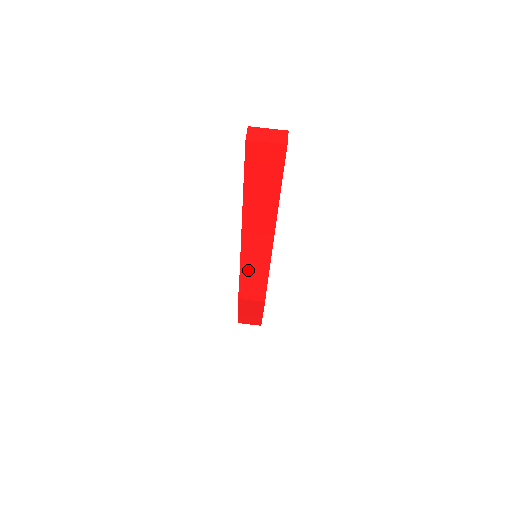
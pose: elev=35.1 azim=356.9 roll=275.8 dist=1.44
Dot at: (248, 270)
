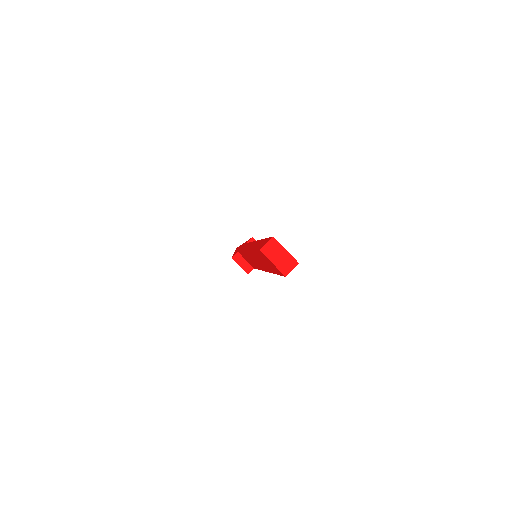
Dot at: occluded
